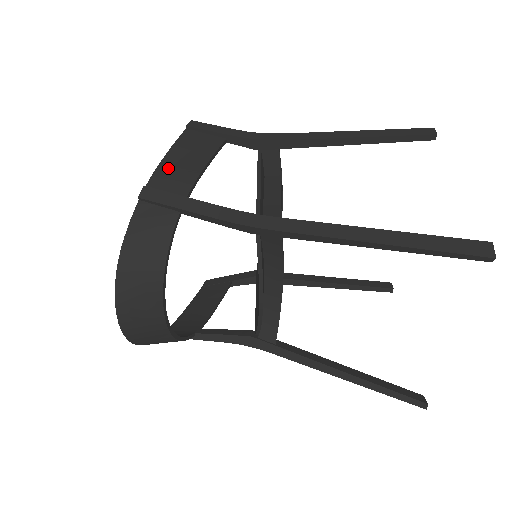
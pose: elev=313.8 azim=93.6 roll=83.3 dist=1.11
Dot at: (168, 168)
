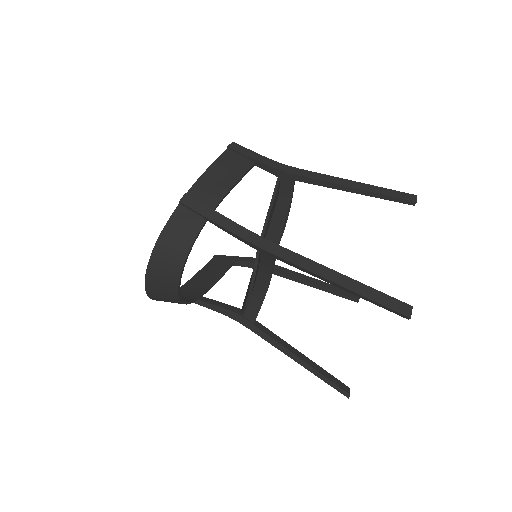
Dot at: (206, 182)
